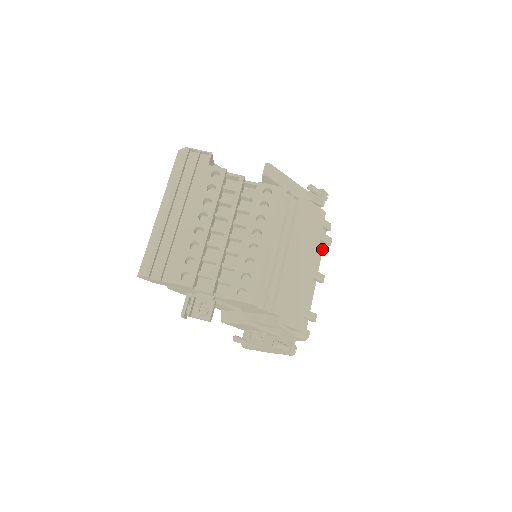
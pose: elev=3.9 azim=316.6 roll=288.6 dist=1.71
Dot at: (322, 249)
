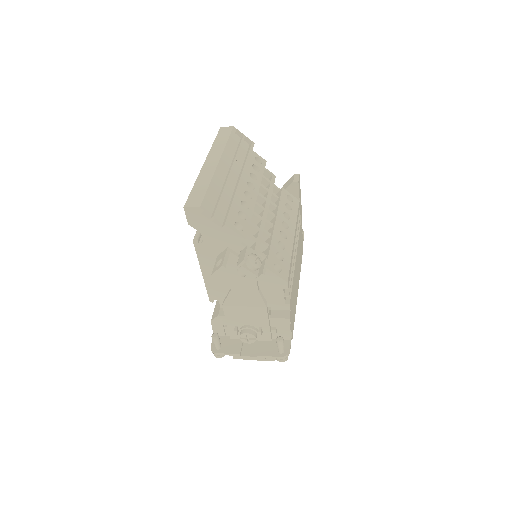
Dot at: occluded
